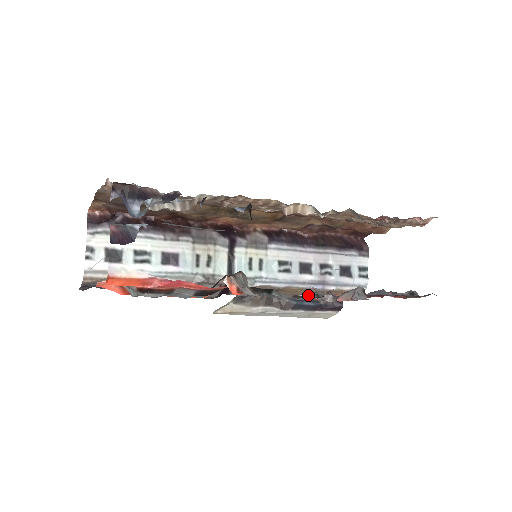
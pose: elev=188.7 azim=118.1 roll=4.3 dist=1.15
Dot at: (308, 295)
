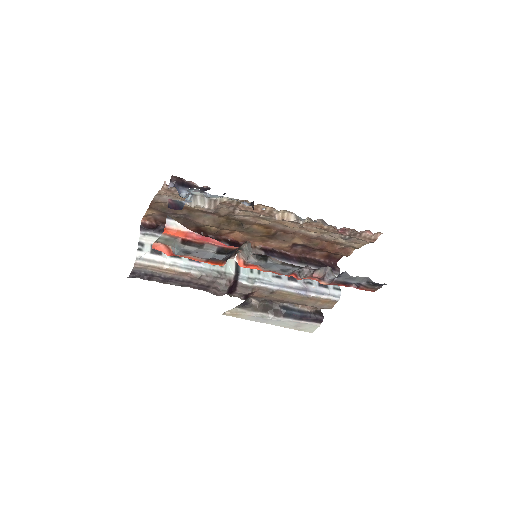
Dot at: (293, 275)
